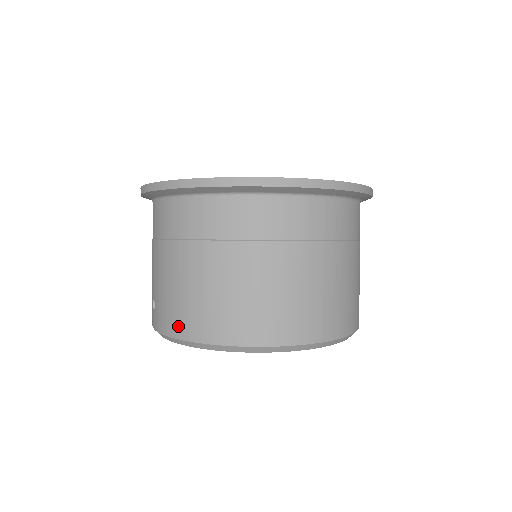
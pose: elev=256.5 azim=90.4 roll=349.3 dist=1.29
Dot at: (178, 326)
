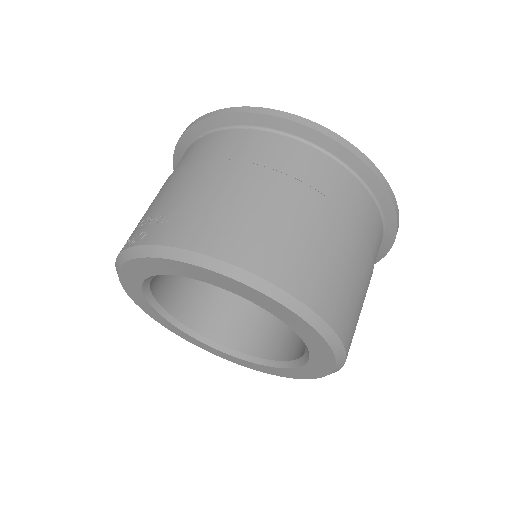
Dot at: (218, 243)
